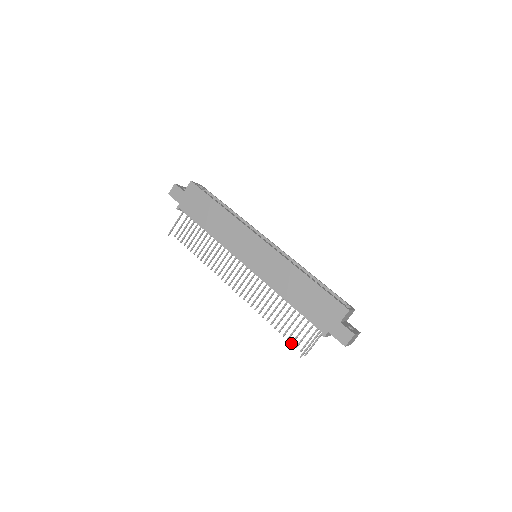
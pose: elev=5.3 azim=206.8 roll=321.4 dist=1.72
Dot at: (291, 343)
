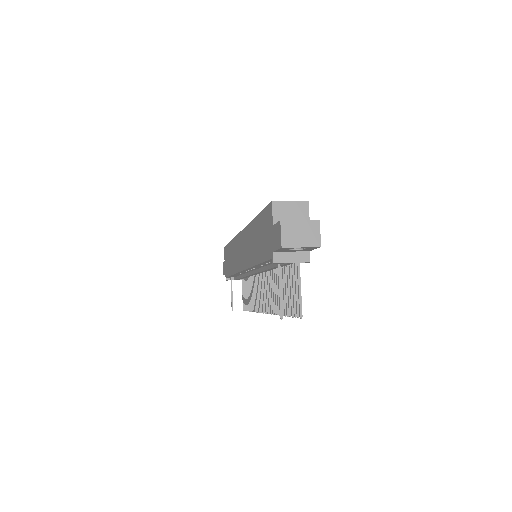
Dot at: occluded
